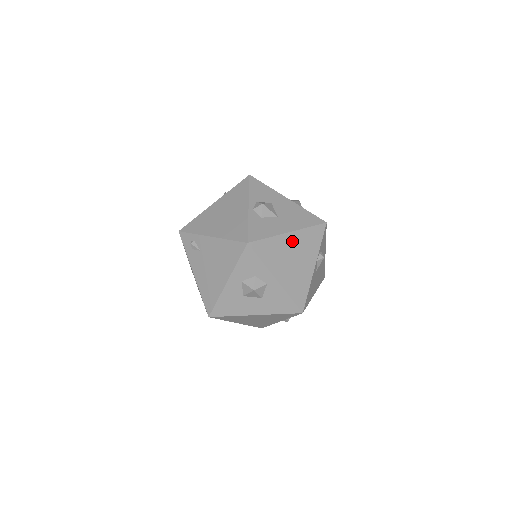
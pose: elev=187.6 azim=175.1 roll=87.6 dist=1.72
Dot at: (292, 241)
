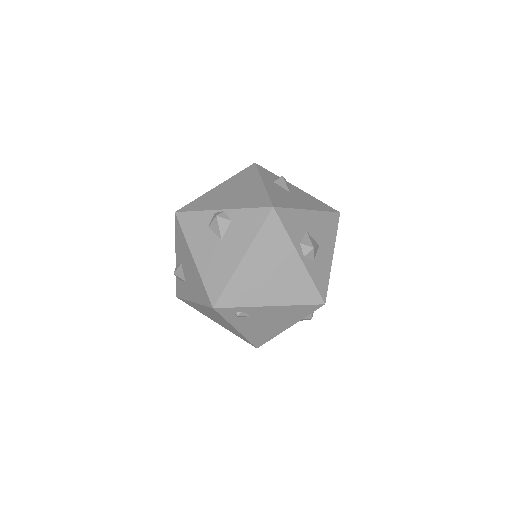
Dot at: occluded
